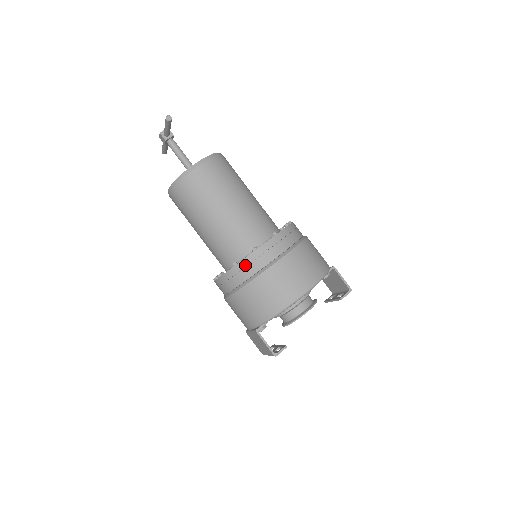
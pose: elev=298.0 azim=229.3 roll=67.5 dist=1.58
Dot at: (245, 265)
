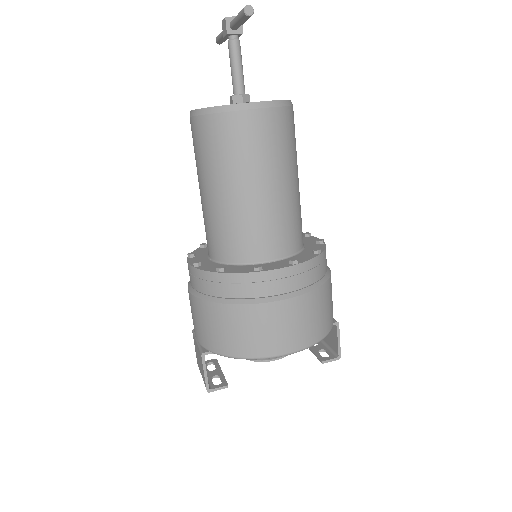
Dot at: (233, 281)
